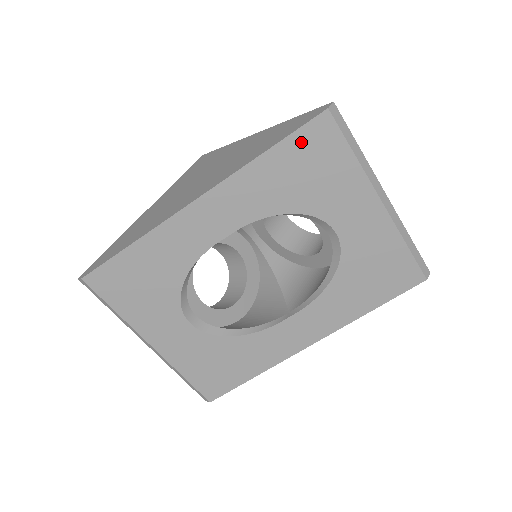
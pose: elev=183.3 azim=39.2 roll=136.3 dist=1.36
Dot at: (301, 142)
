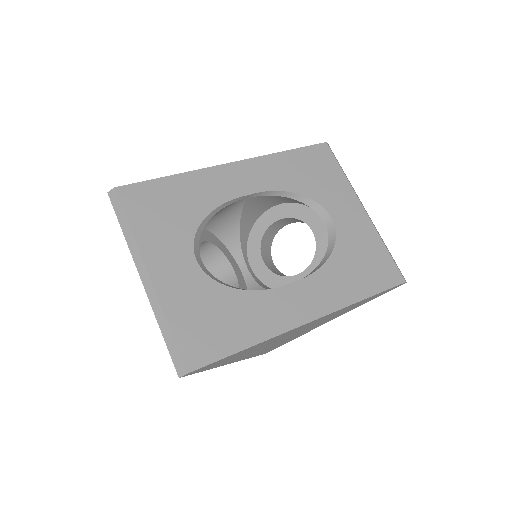
Dot at: (309, 153)
